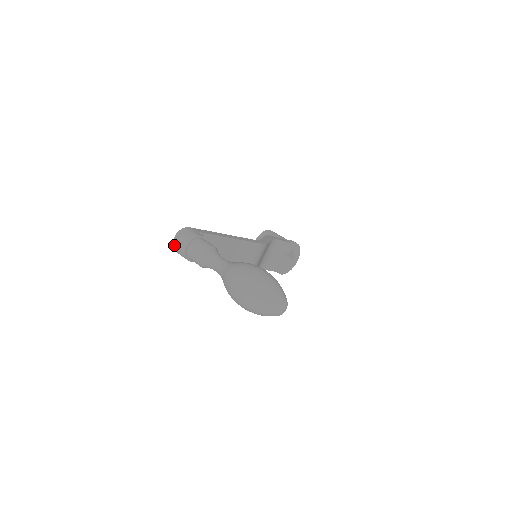
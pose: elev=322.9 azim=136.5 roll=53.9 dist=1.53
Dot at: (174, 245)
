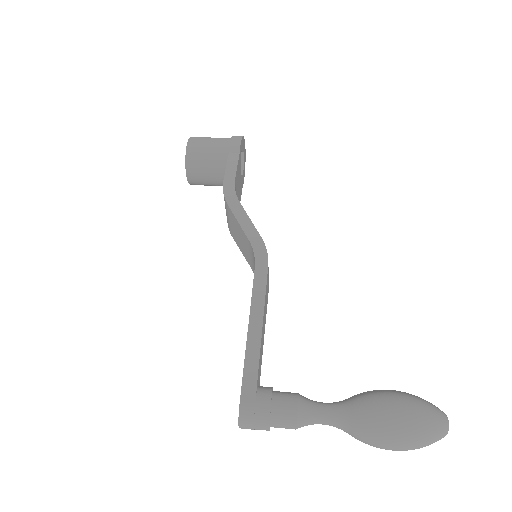
Dot at: occluded
